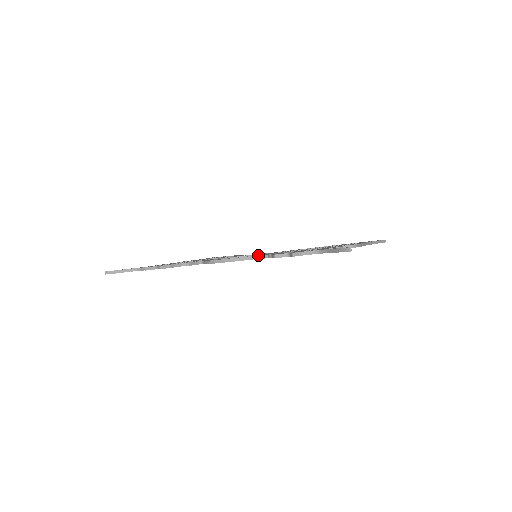
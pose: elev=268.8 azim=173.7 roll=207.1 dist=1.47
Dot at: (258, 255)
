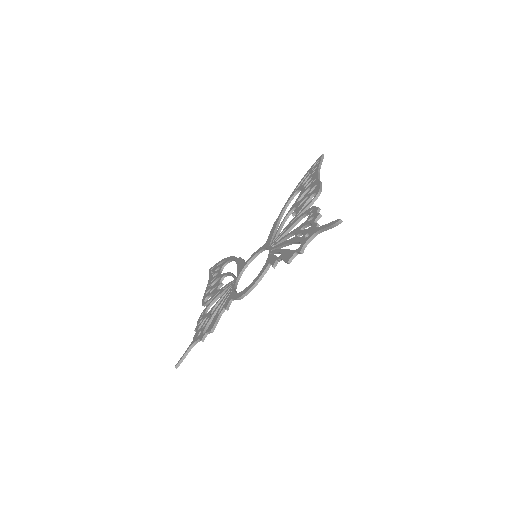
Dot at: (268, 264)
